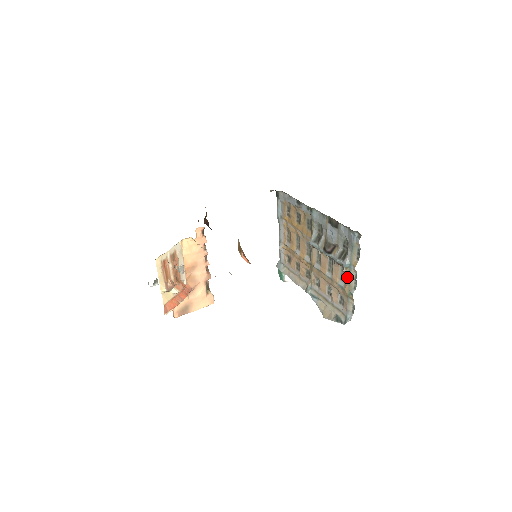
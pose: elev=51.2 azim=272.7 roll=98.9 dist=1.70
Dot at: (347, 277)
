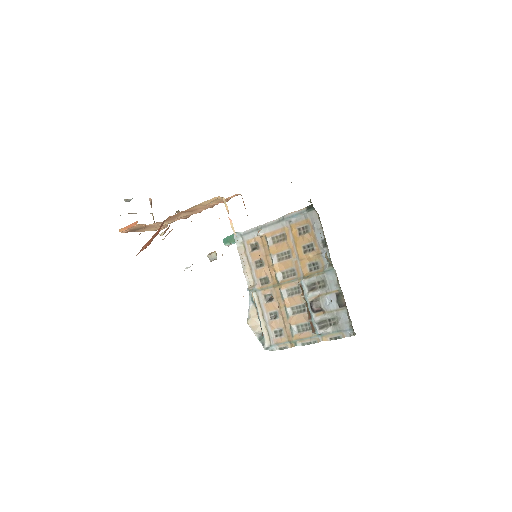
Dot at: (307, 335)
